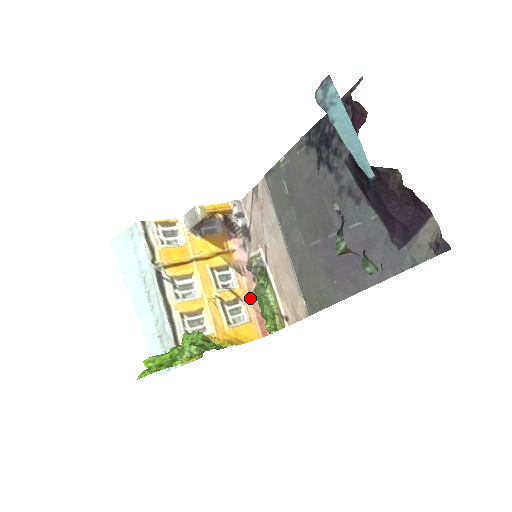
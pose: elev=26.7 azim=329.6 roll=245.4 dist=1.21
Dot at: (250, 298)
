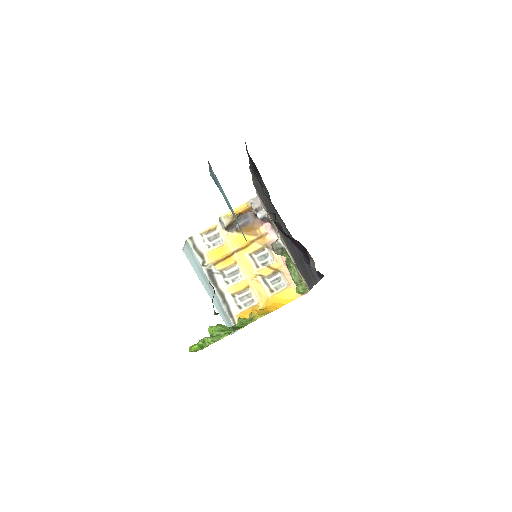
Dot at: (286, 268)
